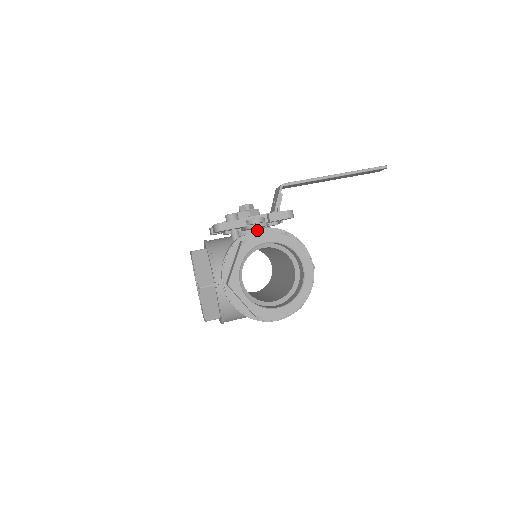
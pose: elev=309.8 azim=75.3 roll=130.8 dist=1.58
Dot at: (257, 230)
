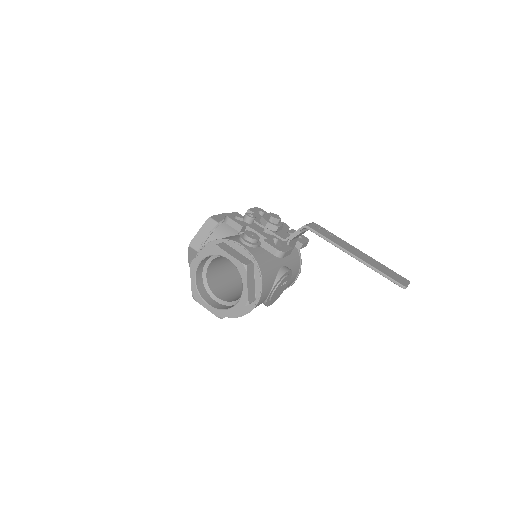
Dot at: (239, 245)
